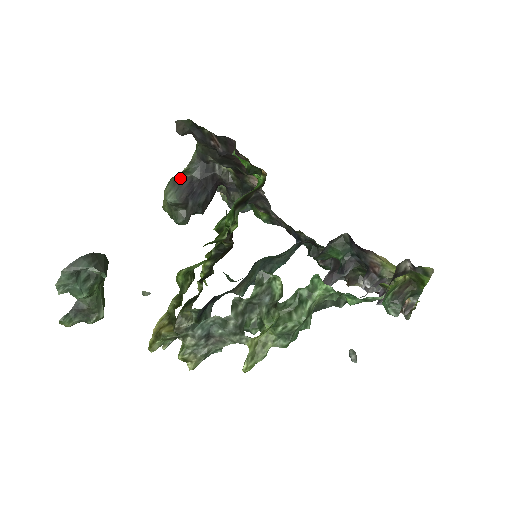
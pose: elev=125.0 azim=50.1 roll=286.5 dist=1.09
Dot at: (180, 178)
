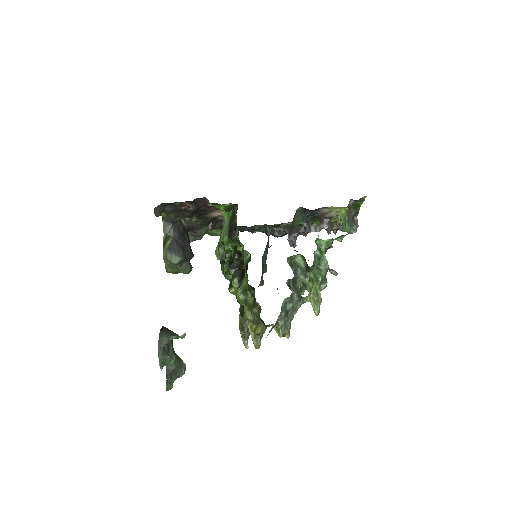
Dot at: (169, 244)
